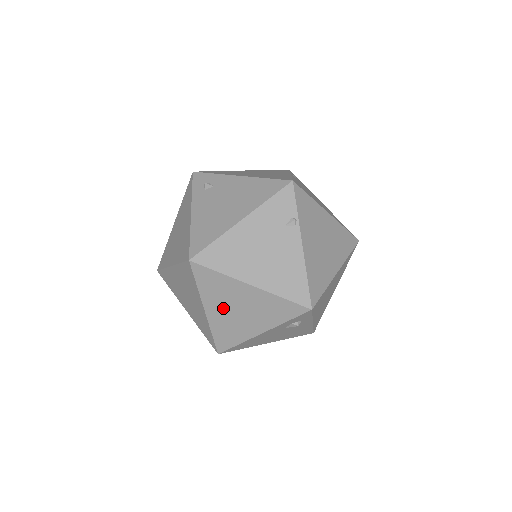
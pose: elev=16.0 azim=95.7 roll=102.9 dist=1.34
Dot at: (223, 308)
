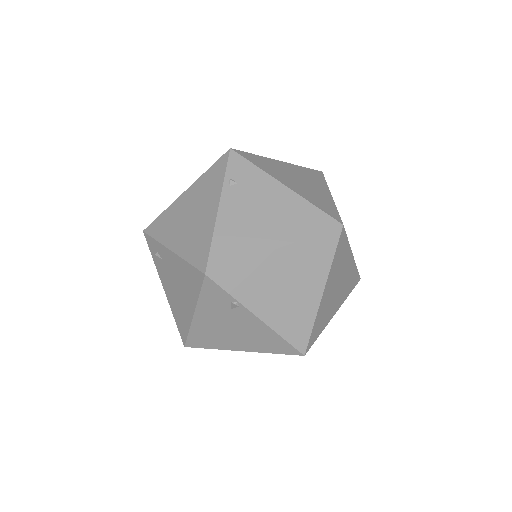
Dot at: occluded
